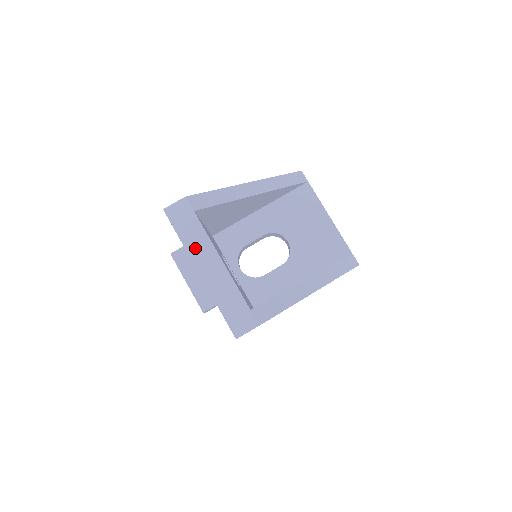
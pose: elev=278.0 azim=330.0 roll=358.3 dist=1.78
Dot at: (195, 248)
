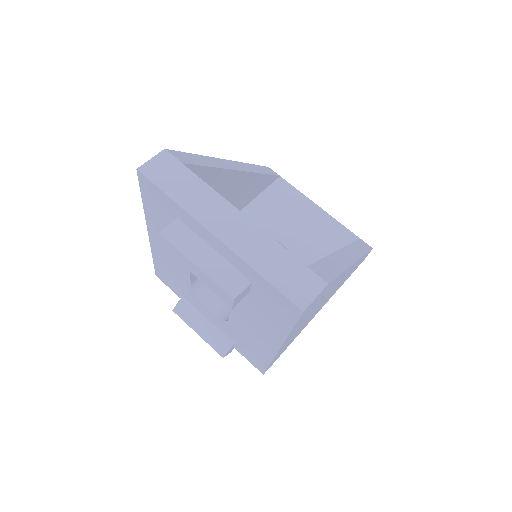
Dot at: (199, 206)
